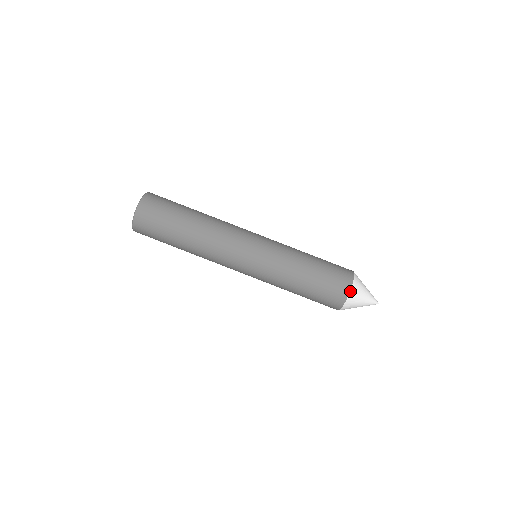
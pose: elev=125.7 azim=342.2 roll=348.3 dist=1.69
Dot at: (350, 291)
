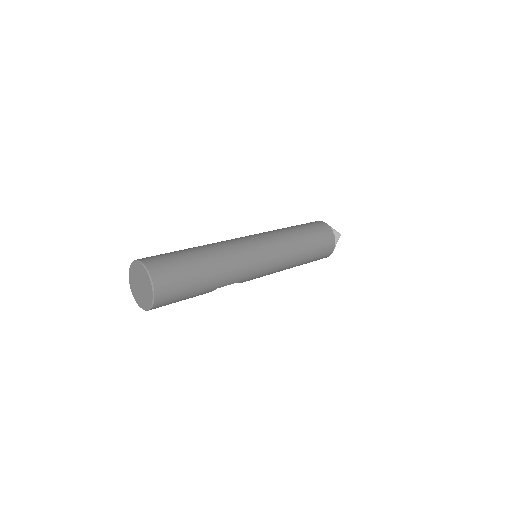
Dot at: (328, 225)
